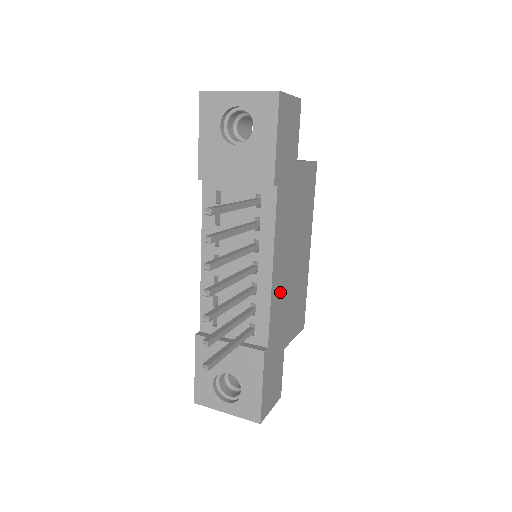
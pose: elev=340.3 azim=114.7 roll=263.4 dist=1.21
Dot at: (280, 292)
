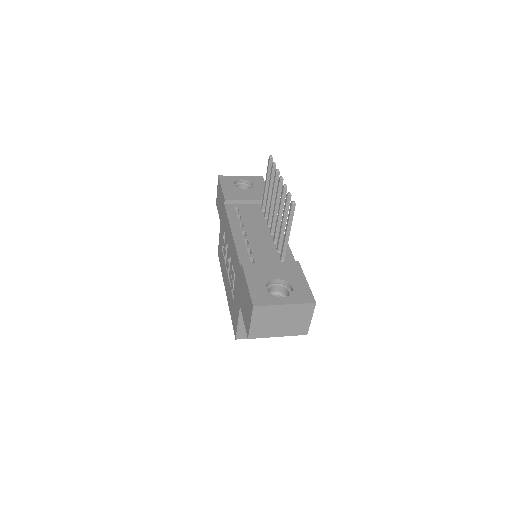
Dot at: occluded
